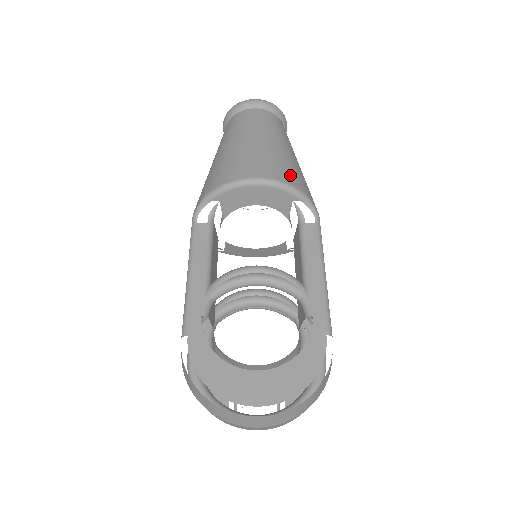
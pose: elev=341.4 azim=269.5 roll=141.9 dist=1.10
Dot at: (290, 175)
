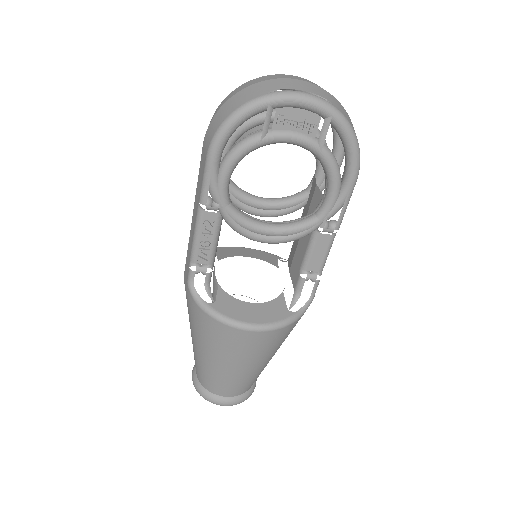
Dot at: occluded
